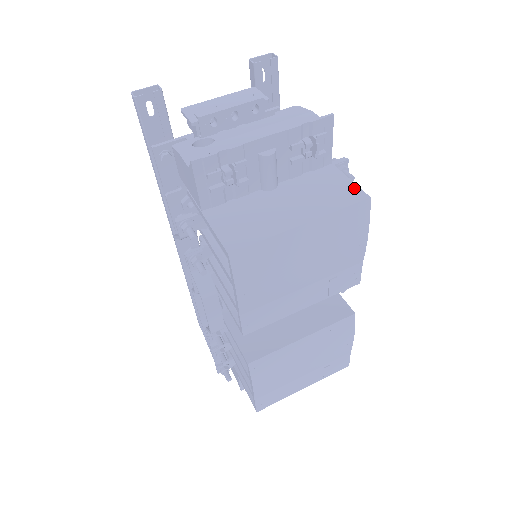
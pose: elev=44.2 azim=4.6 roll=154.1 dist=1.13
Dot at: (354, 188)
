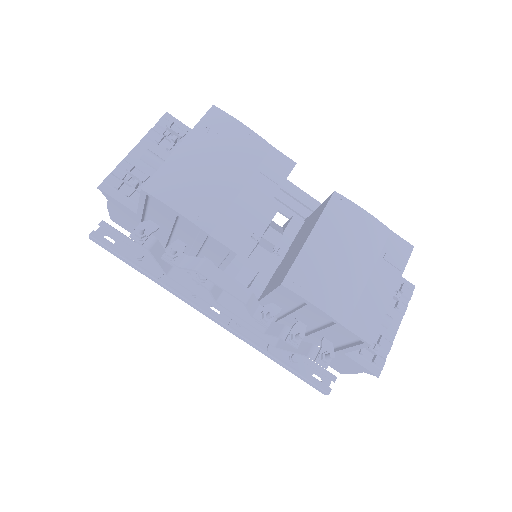
Dot at: occluded
